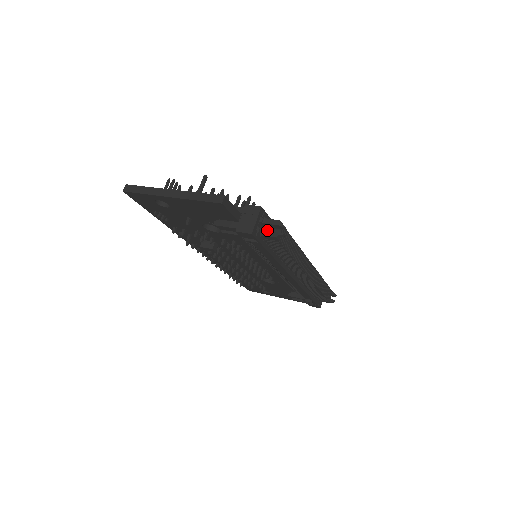
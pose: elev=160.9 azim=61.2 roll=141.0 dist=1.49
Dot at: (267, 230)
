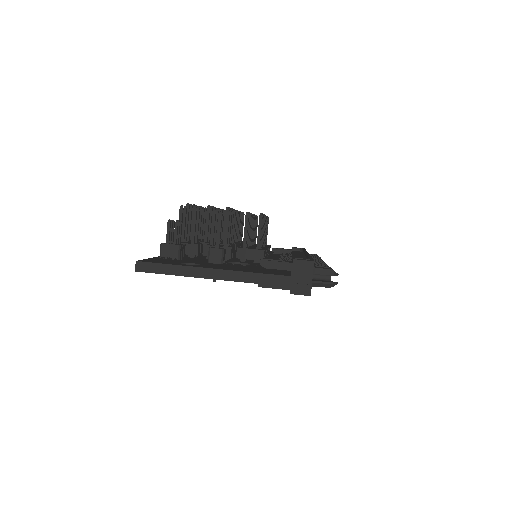
Dot at: (320, 282)
